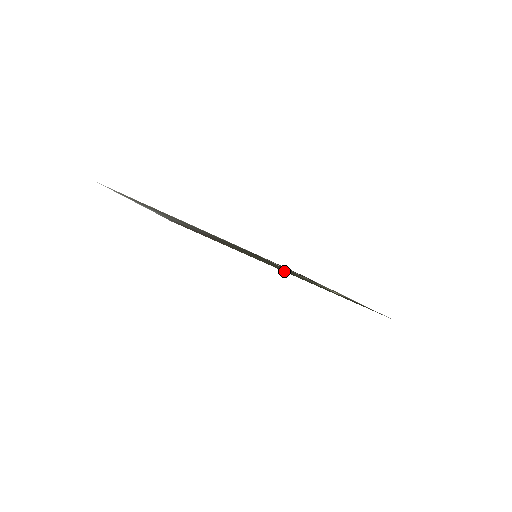
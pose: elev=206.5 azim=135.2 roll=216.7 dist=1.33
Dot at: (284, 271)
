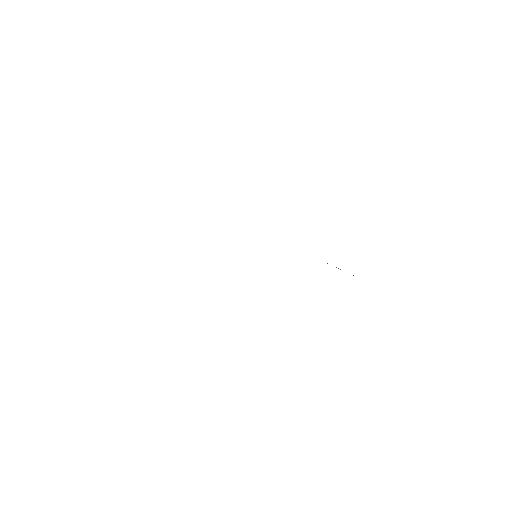
Dot at: occluded
